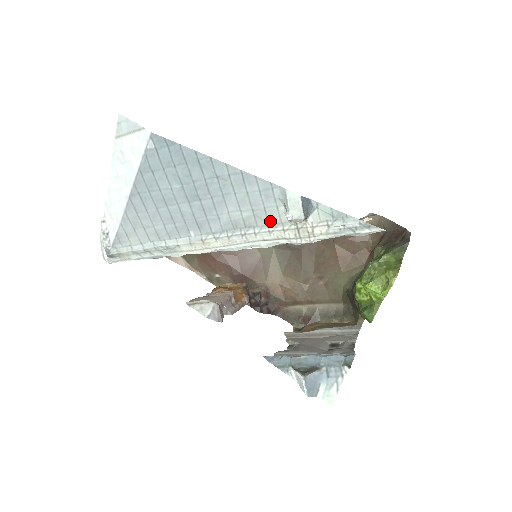
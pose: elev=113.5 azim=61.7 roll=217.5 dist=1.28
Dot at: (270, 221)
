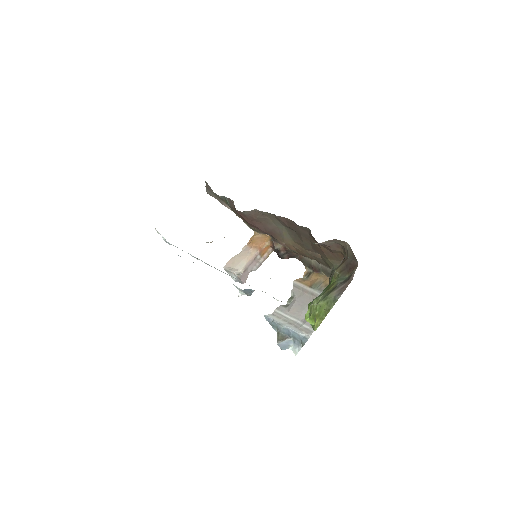
Dot at: occluded
